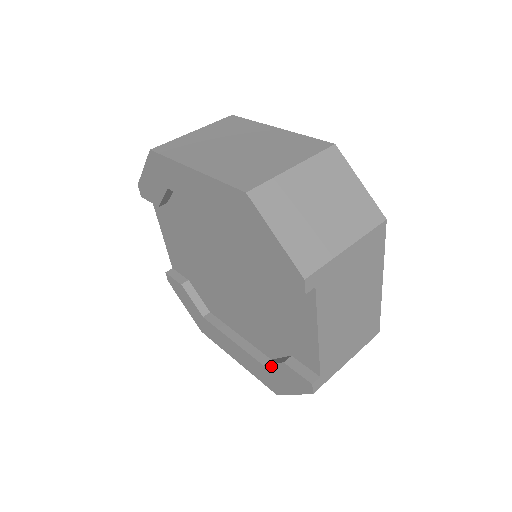
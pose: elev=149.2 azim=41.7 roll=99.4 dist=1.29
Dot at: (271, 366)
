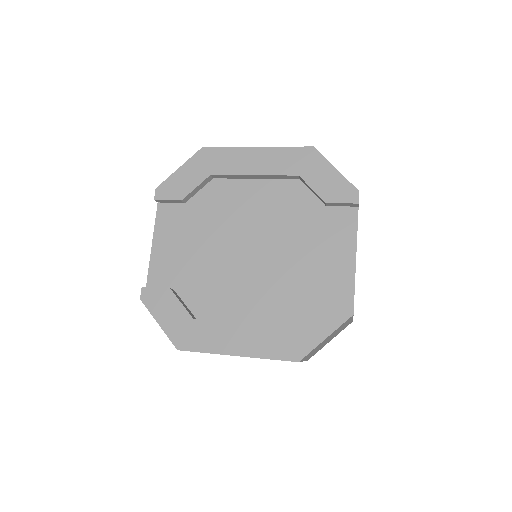
Dot at: (299, 318)
